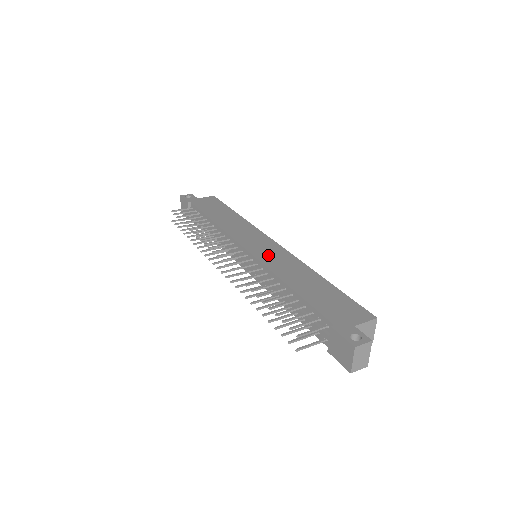
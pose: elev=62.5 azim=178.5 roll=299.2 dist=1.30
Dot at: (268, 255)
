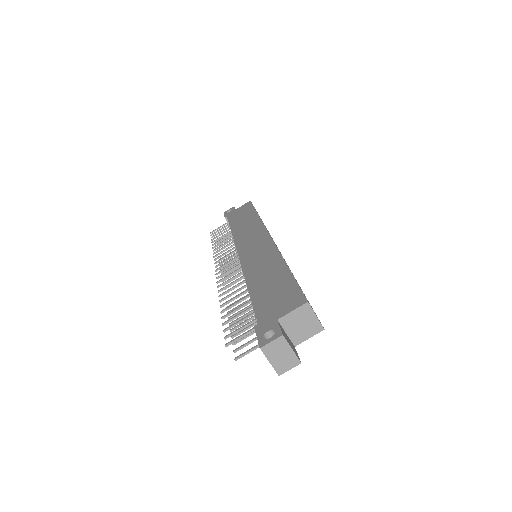
Dot at: (252, 254)
